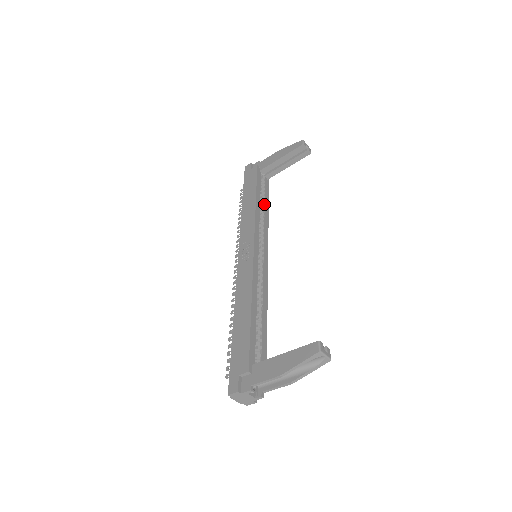
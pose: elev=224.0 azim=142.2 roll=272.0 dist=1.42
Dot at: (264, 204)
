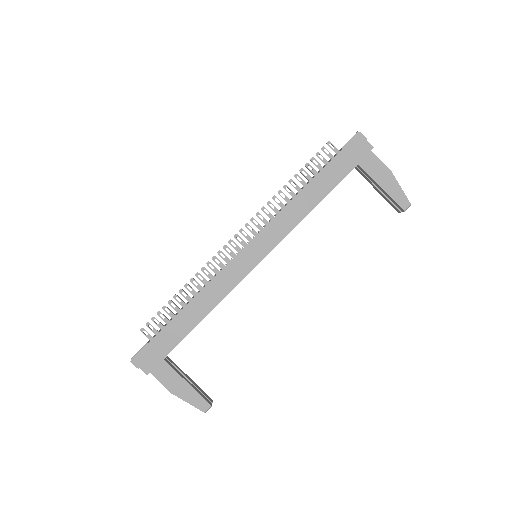
Dot at: occluded
